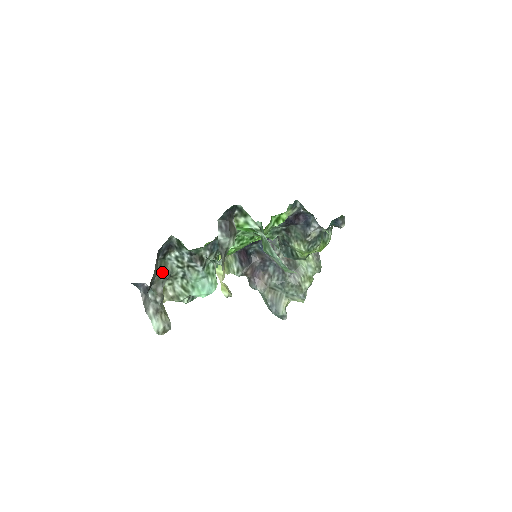
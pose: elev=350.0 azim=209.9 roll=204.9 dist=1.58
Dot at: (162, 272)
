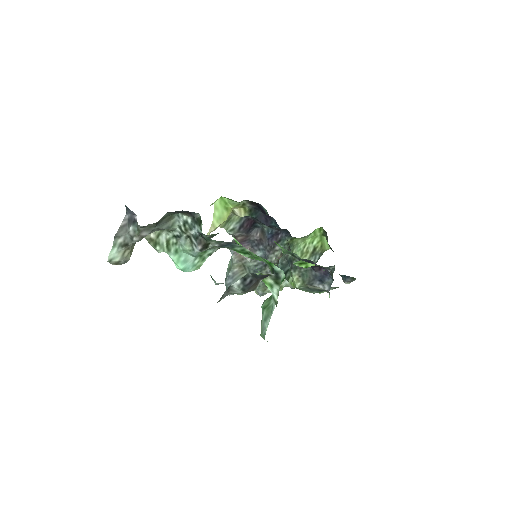
Dot at: (161, 223)
